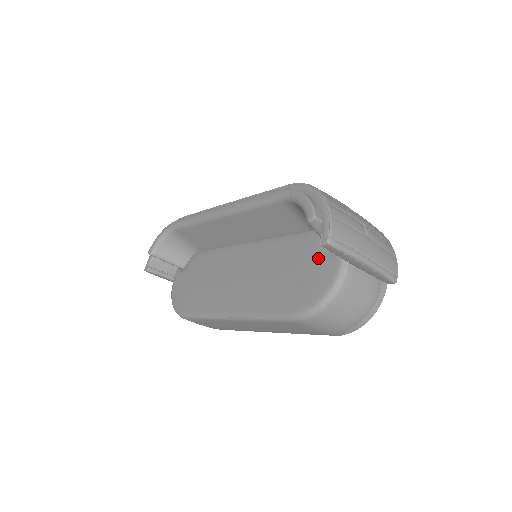
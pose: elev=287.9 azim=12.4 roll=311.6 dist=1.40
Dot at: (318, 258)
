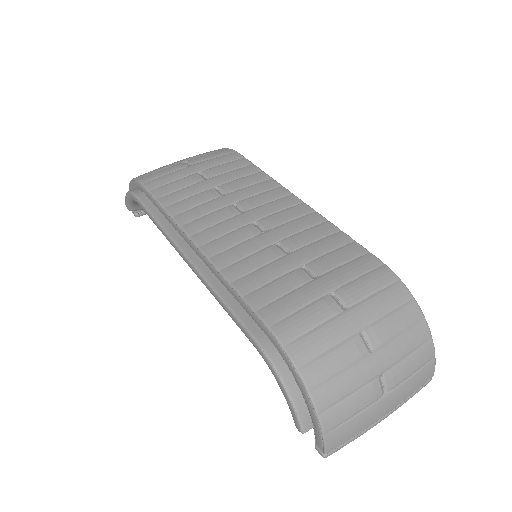
Dot at: occluded
